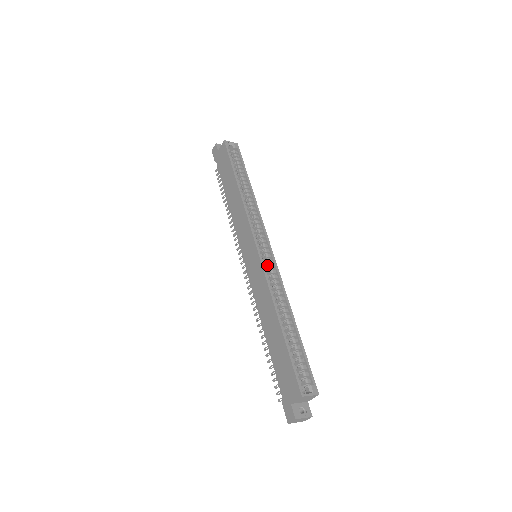
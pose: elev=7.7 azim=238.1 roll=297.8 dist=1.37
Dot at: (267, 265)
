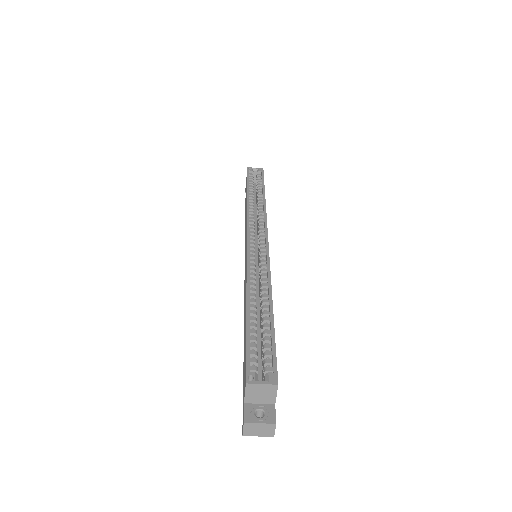
Dot at: (260, 258)
